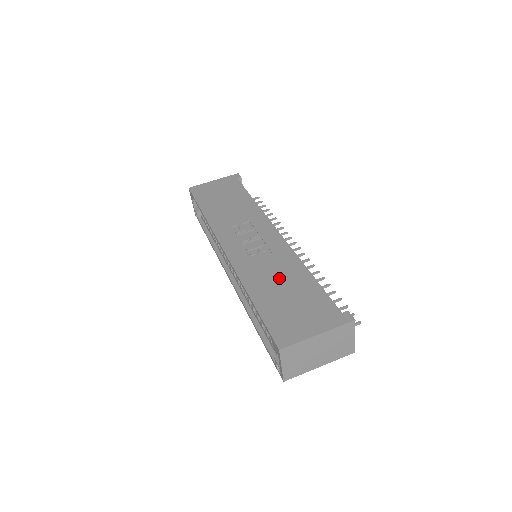
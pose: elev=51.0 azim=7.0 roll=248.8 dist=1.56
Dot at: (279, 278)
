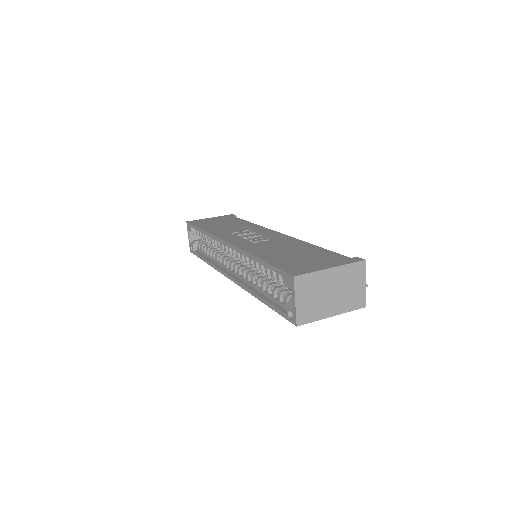
Dot at: (284, 248)
